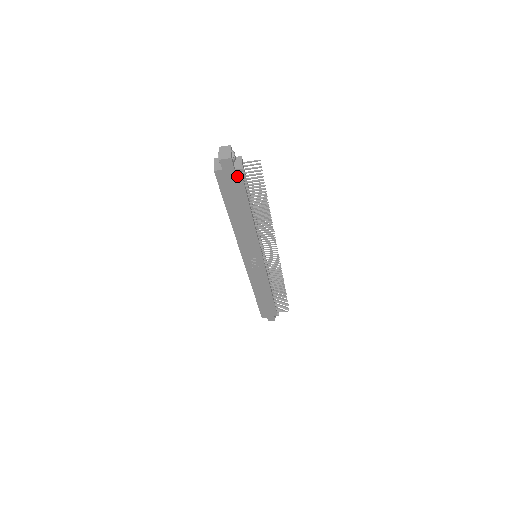
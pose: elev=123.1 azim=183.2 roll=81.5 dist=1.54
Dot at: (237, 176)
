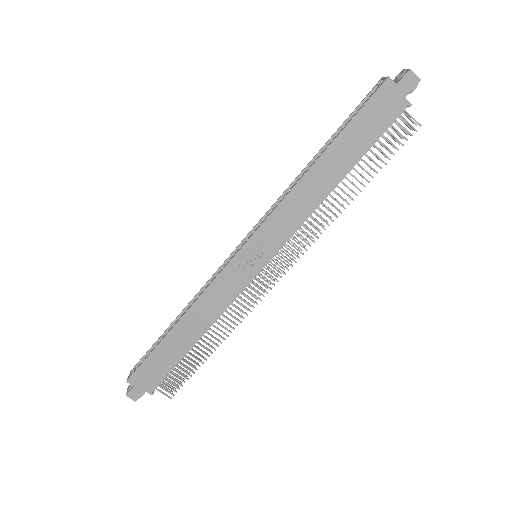
Dot at: (396, 109)
